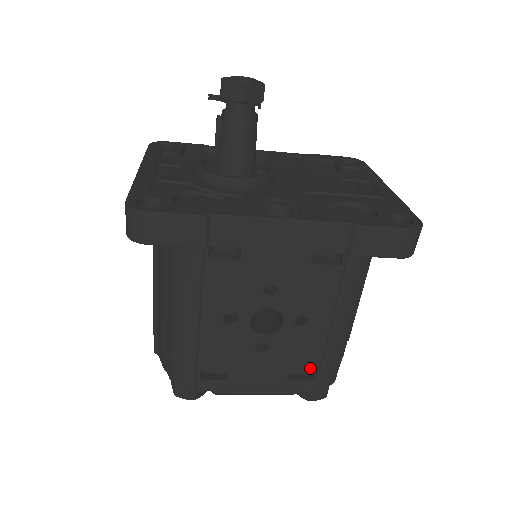
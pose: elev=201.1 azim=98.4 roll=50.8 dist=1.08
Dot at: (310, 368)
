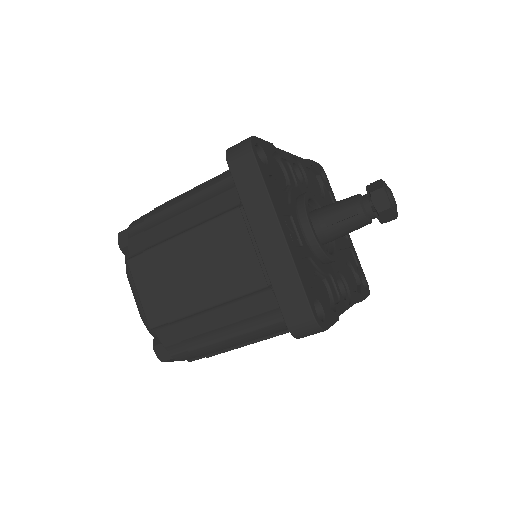
Dot at: occluded
